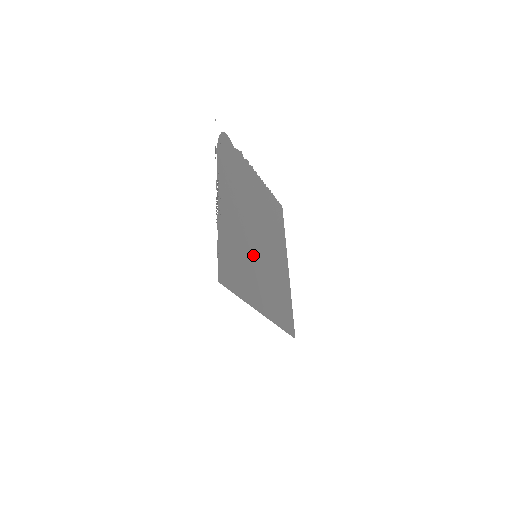
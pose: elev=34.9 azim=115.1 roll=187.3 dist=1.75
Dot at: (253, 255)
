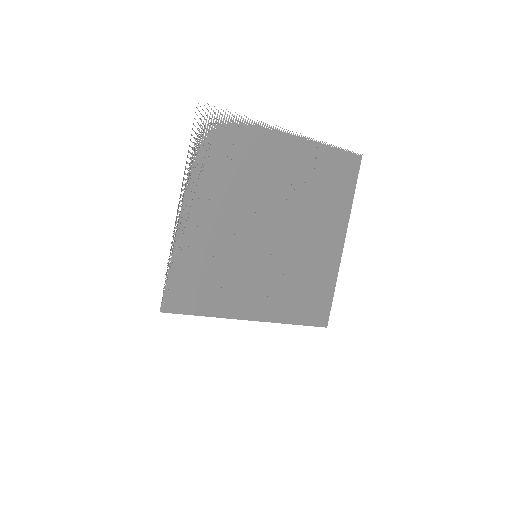
Dot at: (249, 257)
